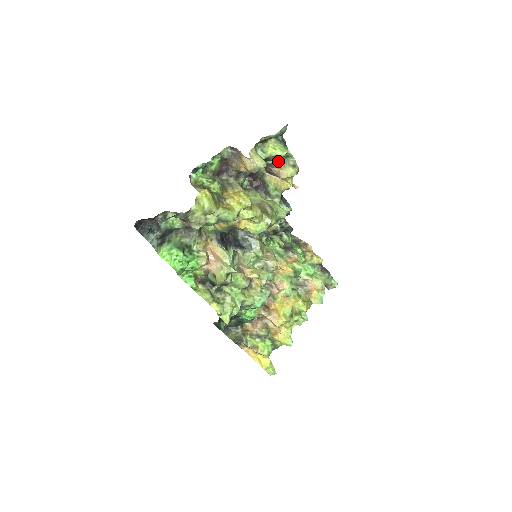
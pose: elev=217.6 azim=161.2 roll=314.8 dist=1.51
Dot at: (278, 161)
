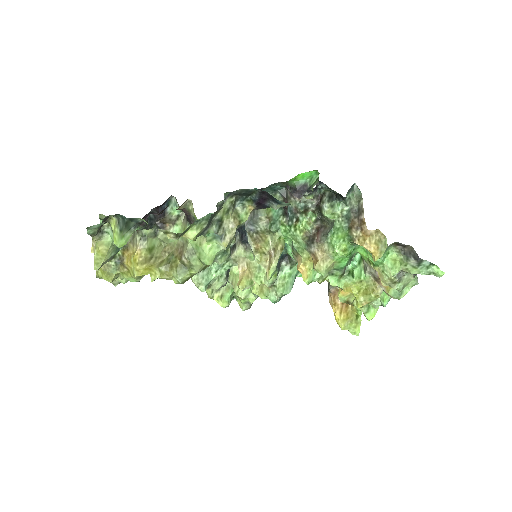
Dot at: occluded
